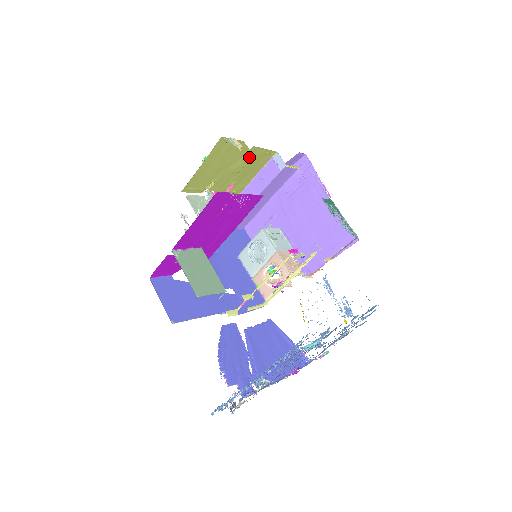
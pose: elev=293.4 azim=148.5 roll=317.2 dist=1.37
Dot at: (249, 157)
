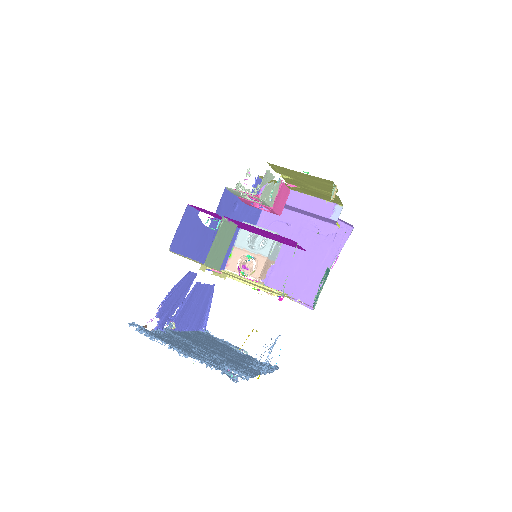
Dot at: (327, 194)
